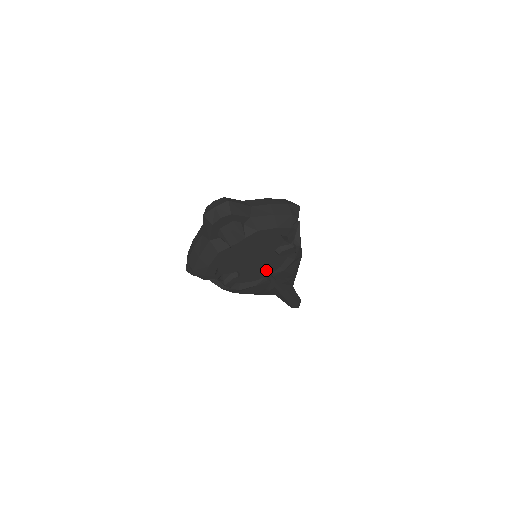
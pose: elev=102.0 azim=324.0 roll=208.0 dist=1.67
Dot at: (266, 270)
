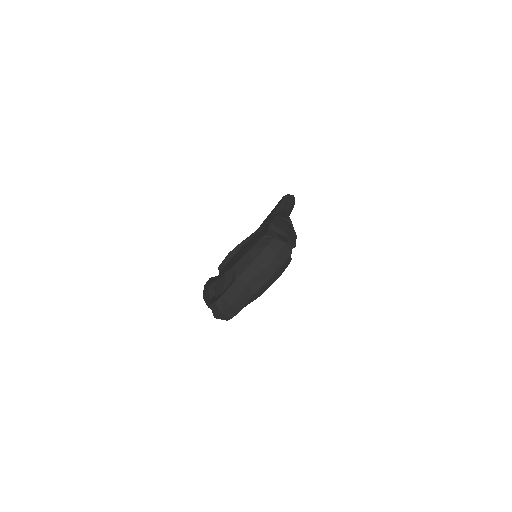
Dot at: occluded
